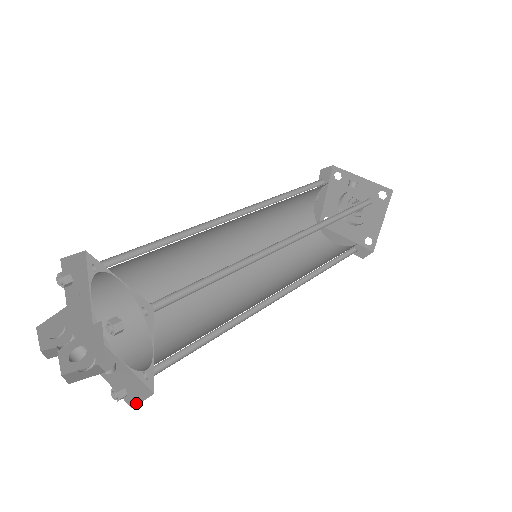
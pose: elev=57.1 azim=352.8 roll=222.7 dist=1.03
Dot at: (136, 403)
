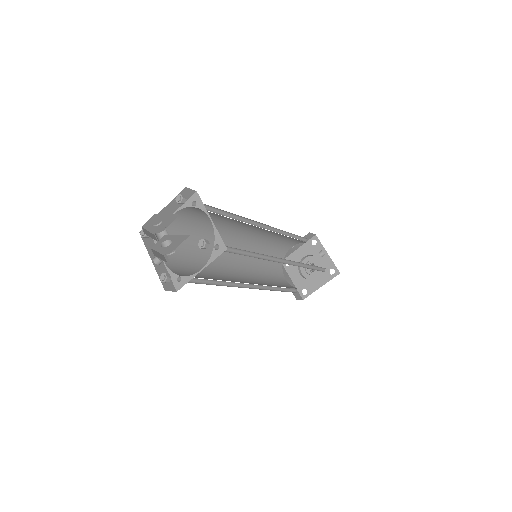
Dot at: (167, 290)
